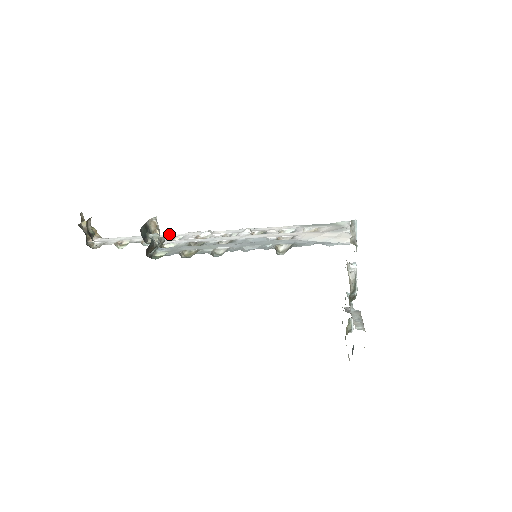
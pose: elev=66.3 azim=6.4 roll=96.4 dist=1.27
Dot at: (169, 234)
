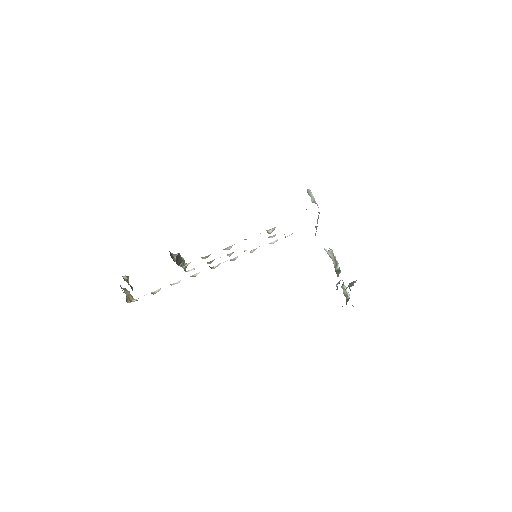
Dot at: occluded
